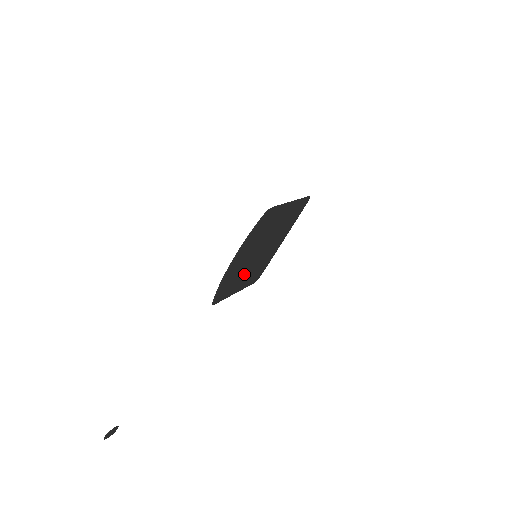
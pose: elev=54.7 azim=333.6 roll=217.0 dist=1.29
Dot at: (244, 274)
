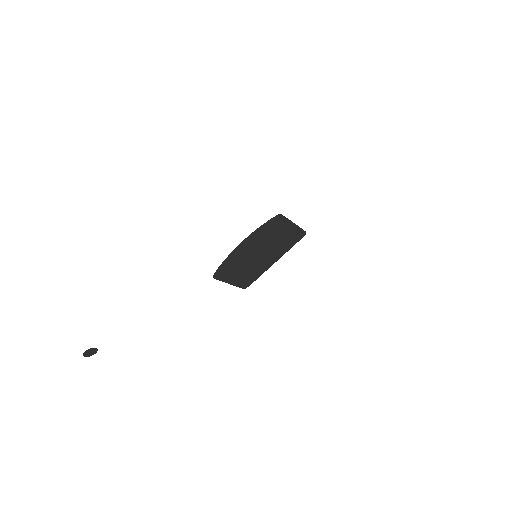
Dot at: (242, 267)
